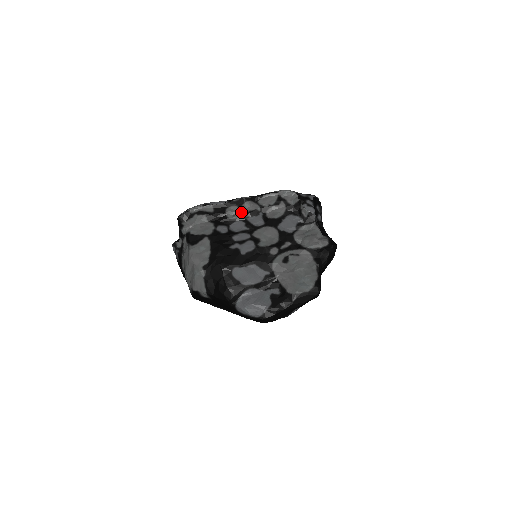
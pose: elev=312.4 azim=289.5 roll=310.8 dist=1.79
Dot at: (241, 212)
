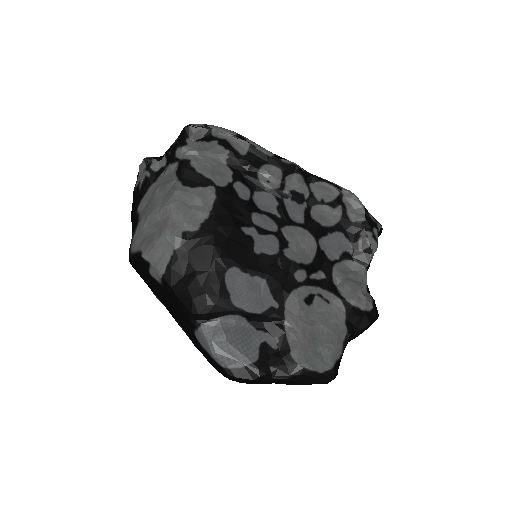
Dot at: (281, 183)
